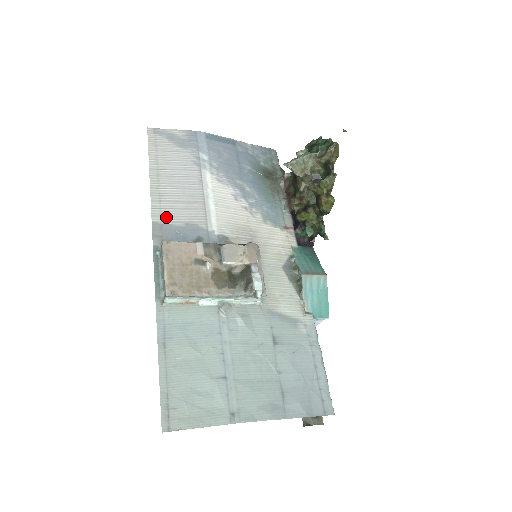
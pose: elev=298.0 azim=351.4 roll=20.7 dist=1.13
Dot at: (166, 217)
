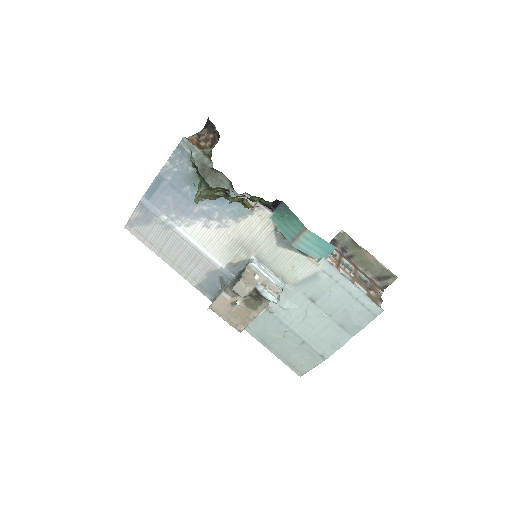
Dot at: (195, 279)
